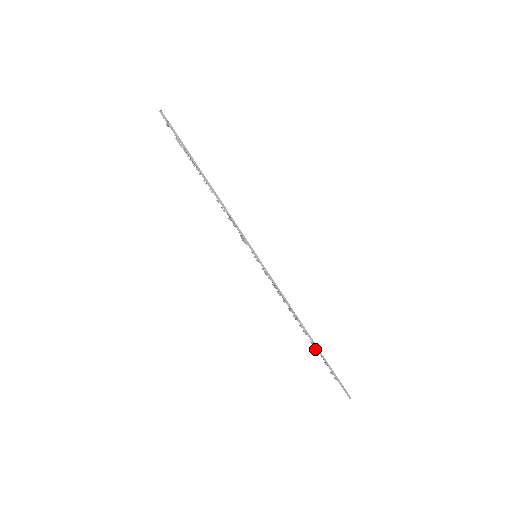
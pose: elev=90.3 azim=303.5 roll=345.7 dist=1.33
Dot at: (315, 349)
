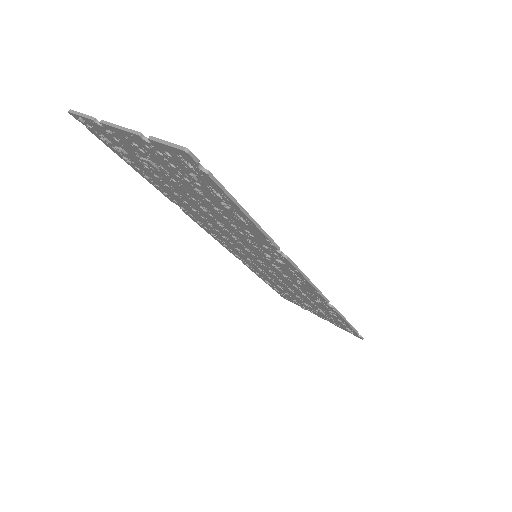
Dot at: occluded
